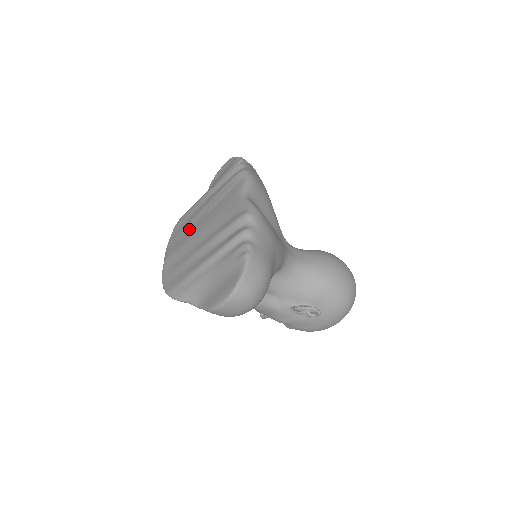
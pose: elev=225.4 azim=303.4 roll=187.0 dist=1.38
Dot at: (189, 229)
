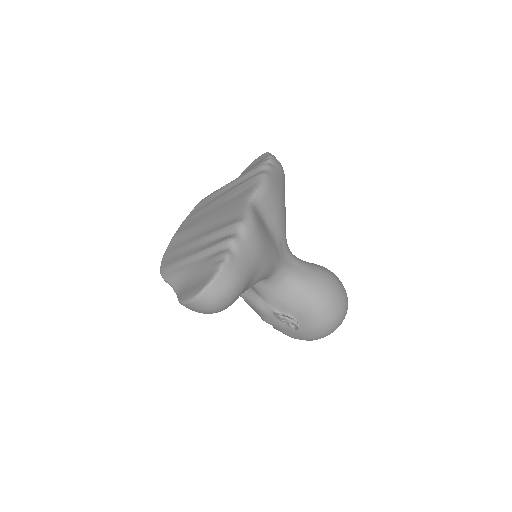
Dot at: (202, 214)
